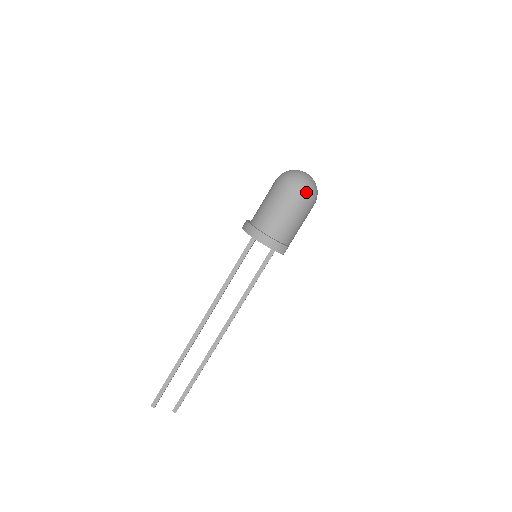
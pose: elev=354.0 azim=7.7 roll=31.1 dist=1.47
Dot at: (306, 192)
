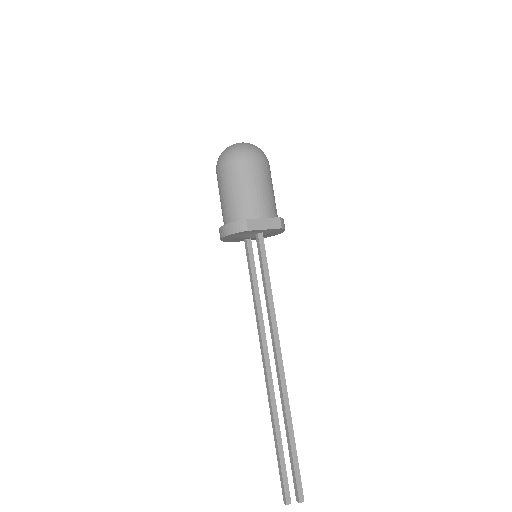
Dot at: (225, 159)
